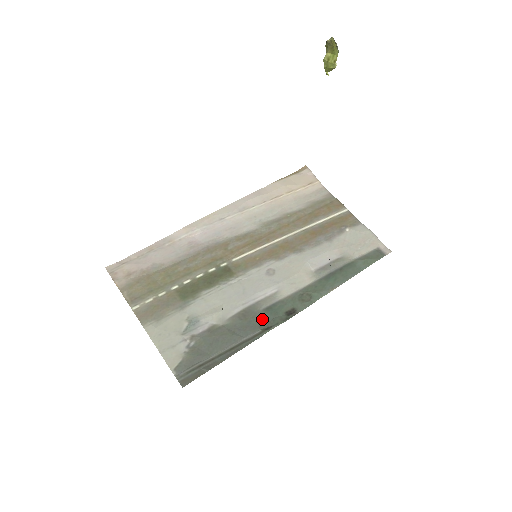
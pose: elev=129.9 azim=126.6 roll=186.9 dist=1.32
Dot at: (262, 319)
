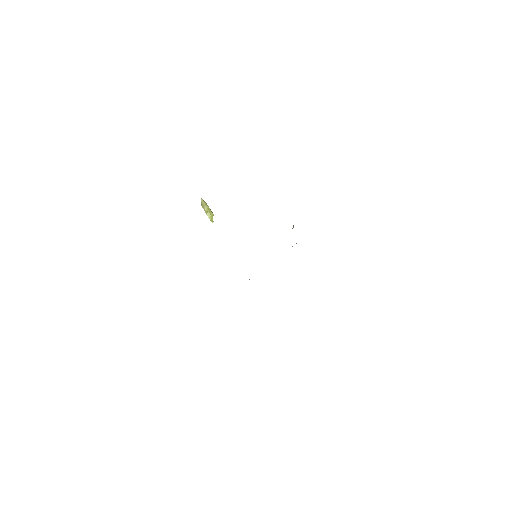
Dot at: occluded
